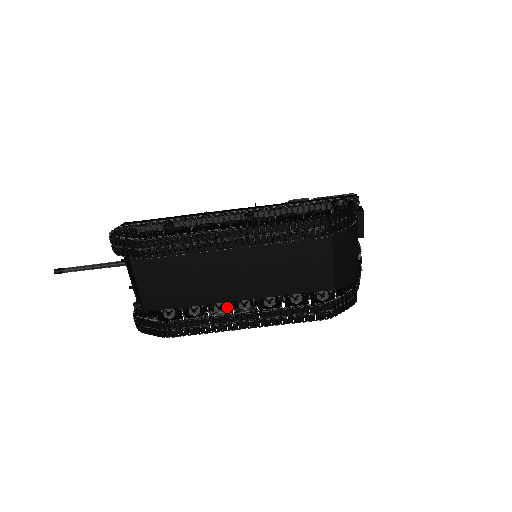
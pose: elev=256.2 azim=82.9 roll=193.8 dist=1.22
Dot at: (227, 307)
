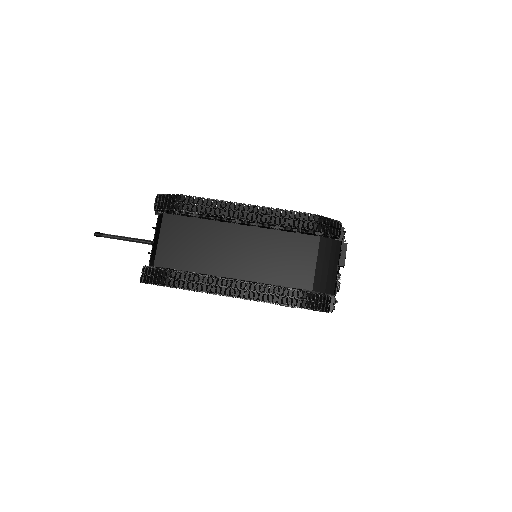
Dot at: occluded
